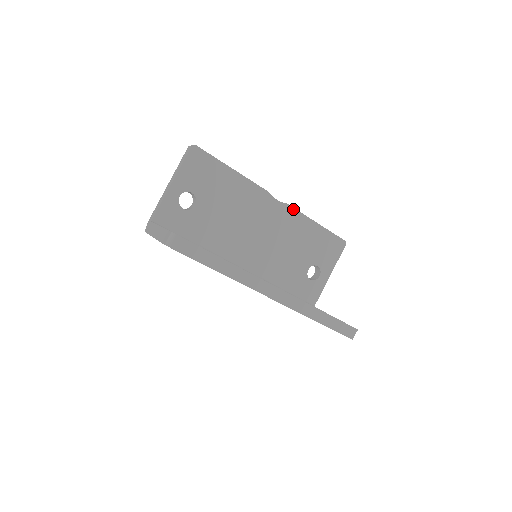
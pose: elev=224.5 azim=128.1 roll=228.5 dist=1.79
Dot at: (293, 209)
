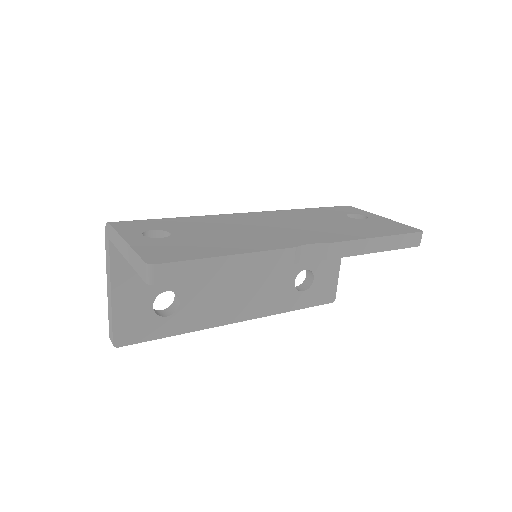
Dot at: (336, 257)
